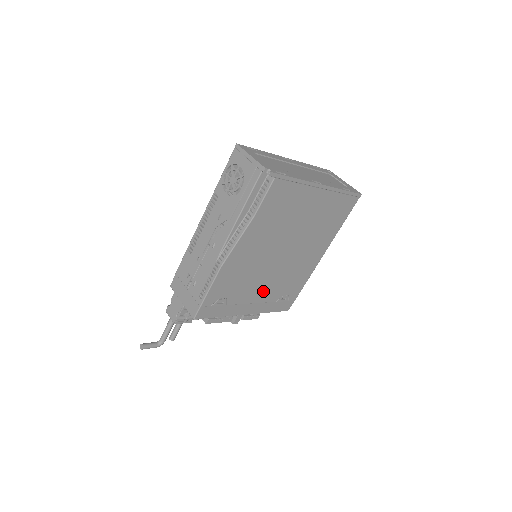
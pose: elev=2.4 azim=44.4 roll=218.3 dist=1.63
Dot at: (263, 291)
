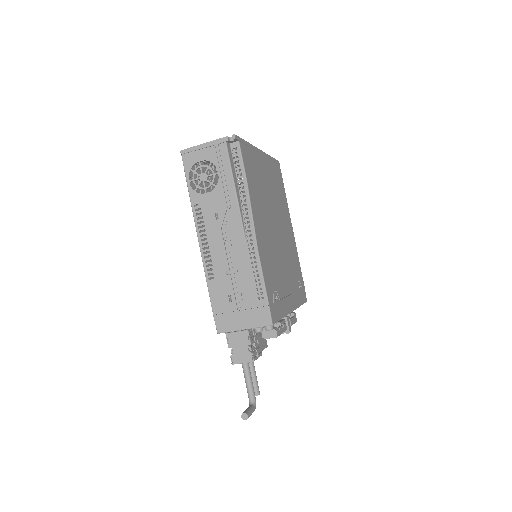
Dot at: (287, 278)
